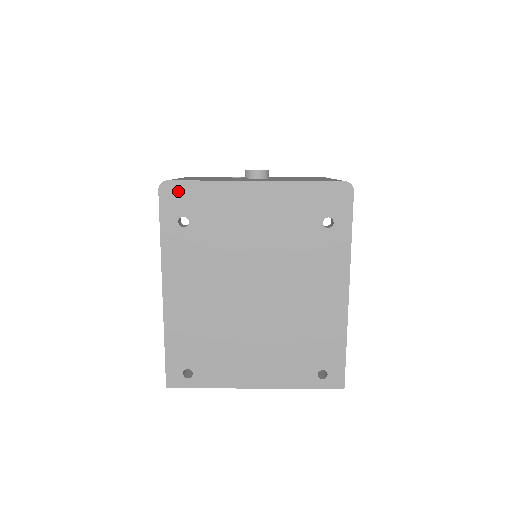
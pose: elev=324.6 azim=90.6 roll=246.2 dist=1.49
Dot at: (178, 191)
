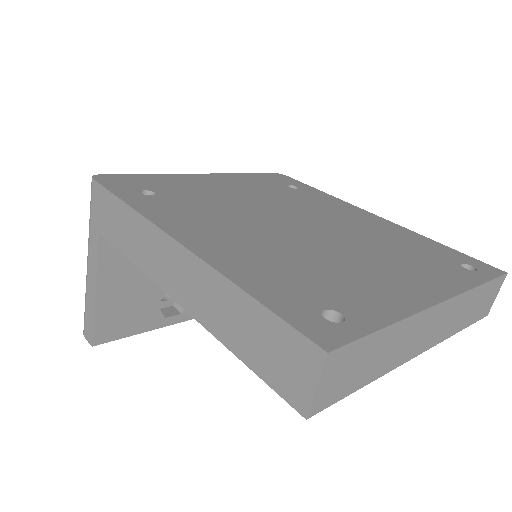
Dot at: (120, 179)
